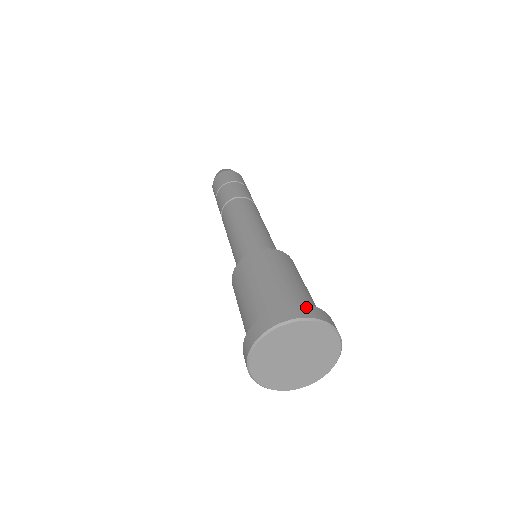
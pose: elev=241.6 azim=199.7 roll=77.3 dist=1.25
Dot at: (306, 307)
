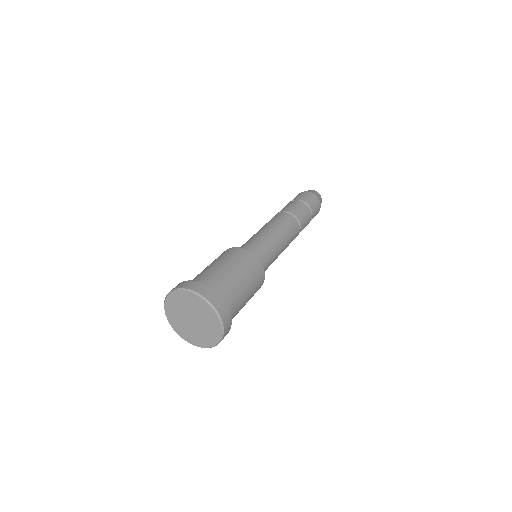
Dot at: (208, 289)
